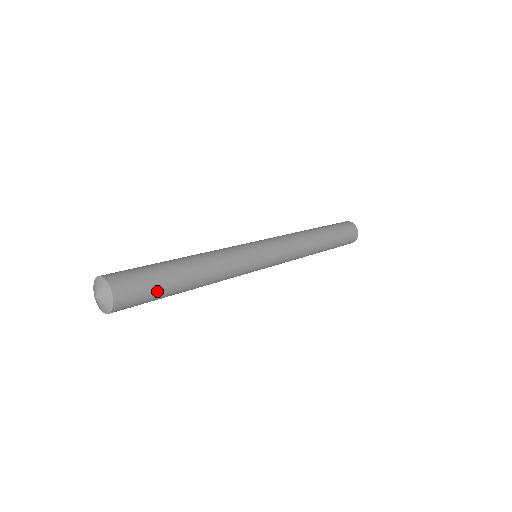
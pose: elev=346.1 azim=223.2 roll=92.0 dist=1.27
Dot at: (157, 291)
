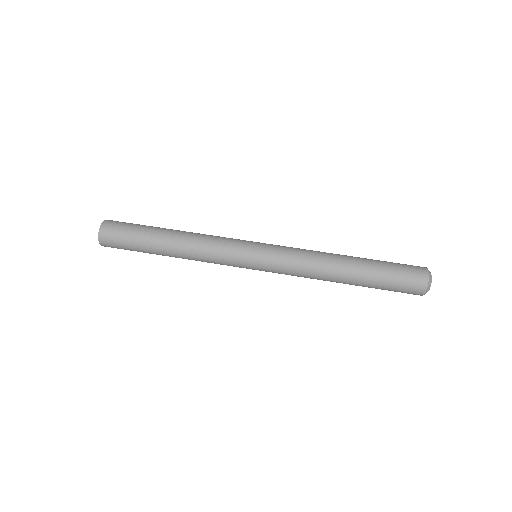
Dot at: occluded
